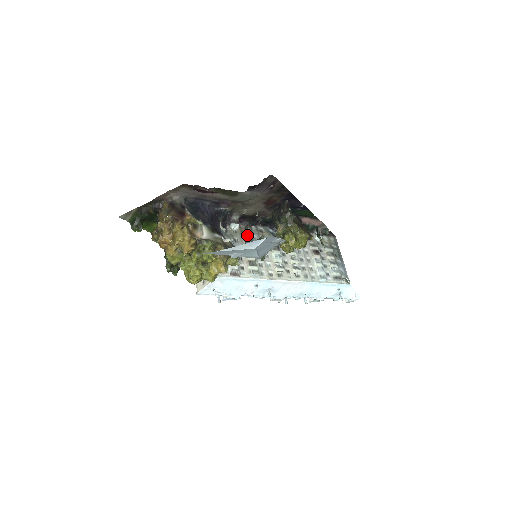
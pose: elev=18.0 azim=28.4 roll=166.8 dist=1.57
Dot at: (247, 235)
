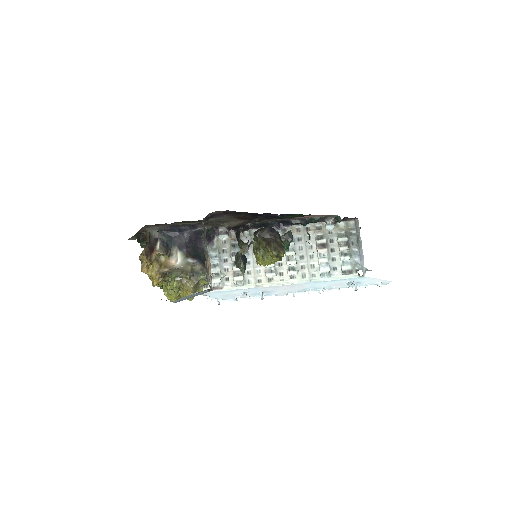
Dot at: (237, 243)
